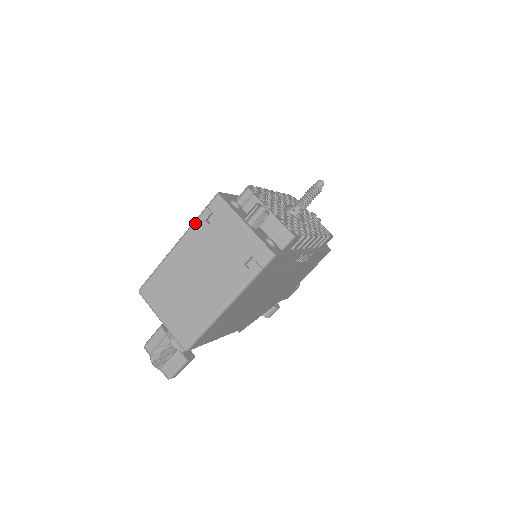
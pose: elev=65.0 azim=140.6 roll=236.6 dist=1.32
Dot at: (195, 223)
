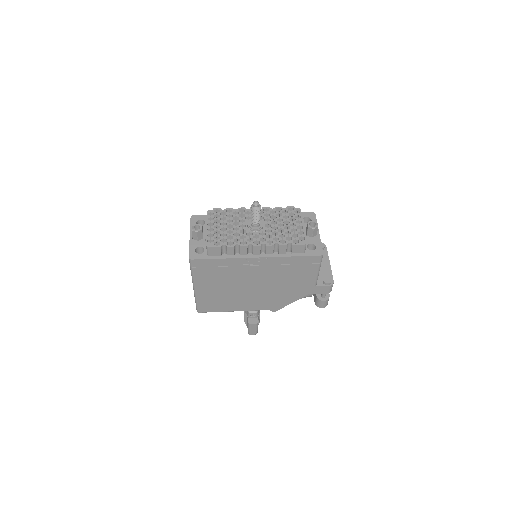
Dot at: occluded
